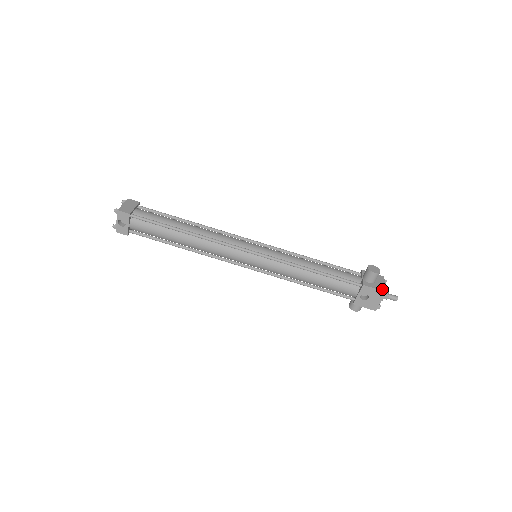
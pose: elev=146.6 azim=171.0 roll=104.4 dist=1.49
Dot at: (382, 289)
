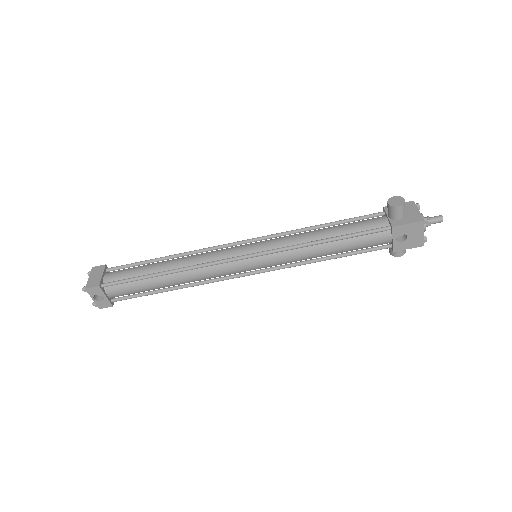
Dot at: (418, 219)
